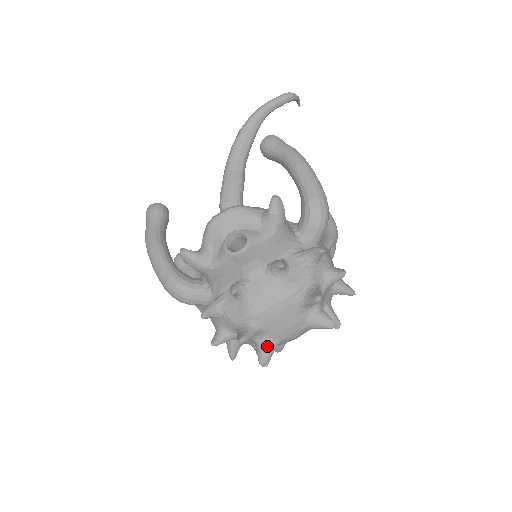
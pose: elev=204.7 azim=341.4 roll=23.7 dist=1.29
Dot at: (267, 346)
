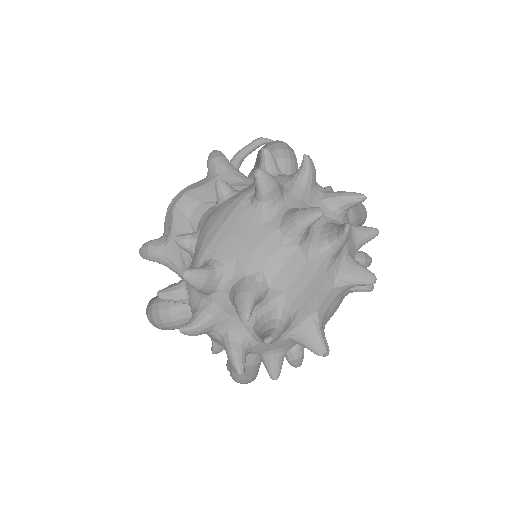
Dot at: (241, 288)
